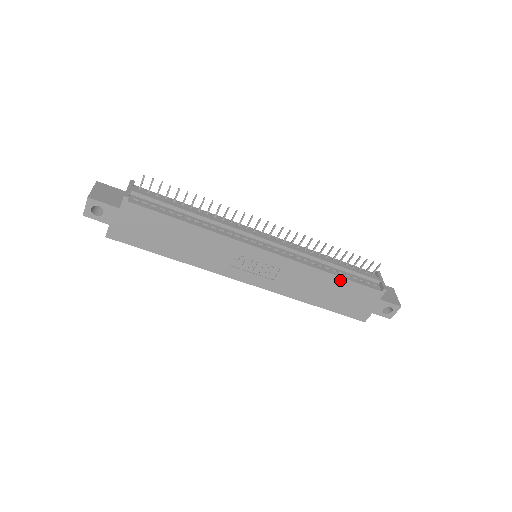
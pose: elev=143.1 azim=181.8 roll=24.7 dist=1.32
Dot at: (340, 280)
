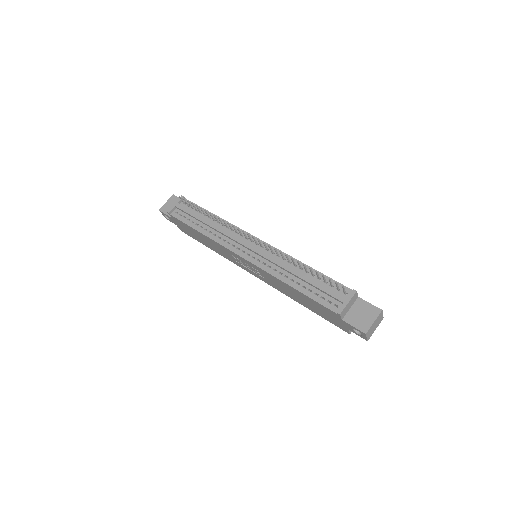
Dot at: (301, 293)
